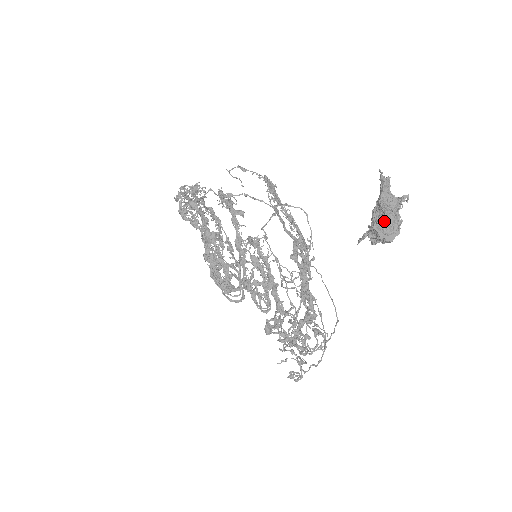
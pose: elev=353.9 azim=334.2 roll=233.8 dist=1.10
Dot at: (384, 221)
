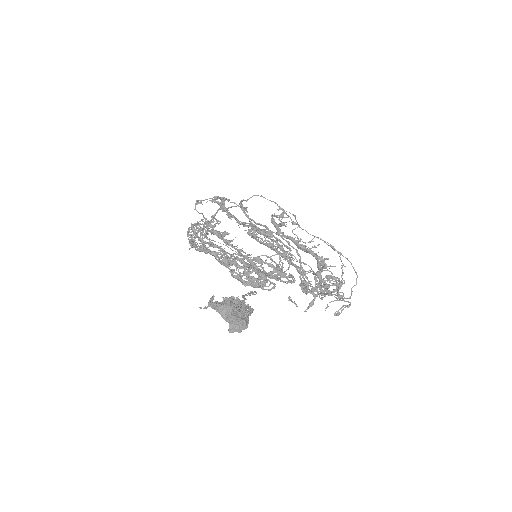
Dot at: (232, 323)
